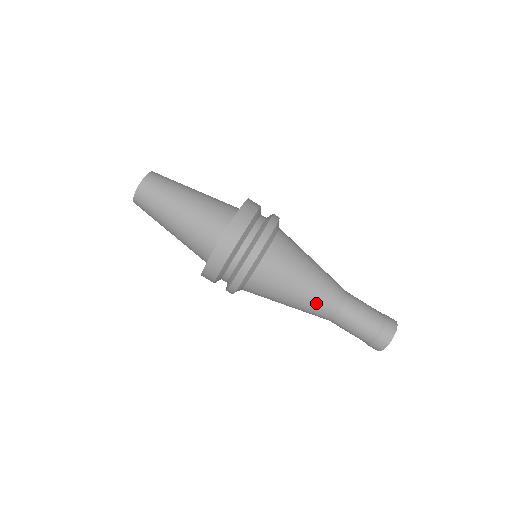
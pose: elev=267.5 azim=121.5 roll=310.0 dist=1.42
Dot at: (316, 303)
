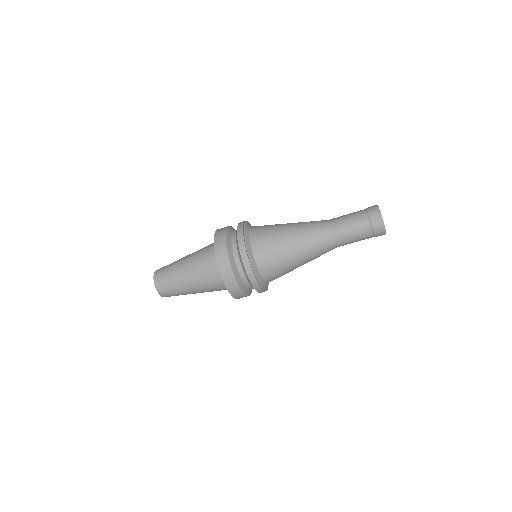
Dot at: (314, 250)
